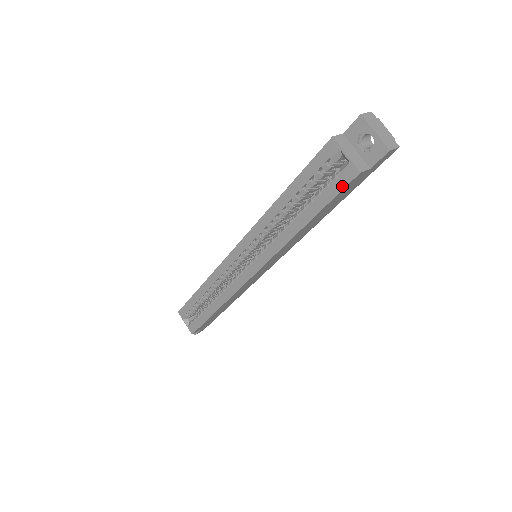
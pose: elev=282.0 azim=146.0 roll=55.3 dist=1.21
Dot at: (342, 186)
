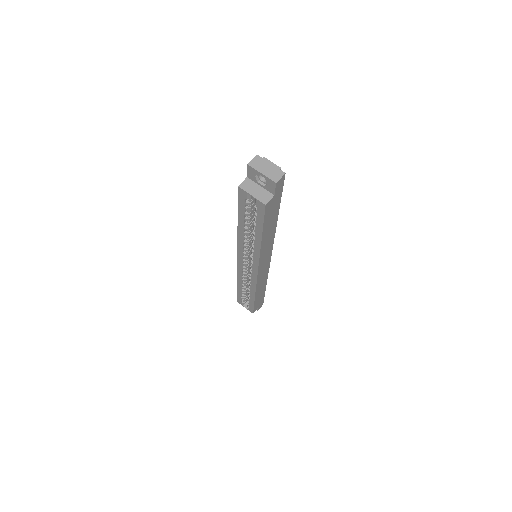
Dot at: (262, 214)
